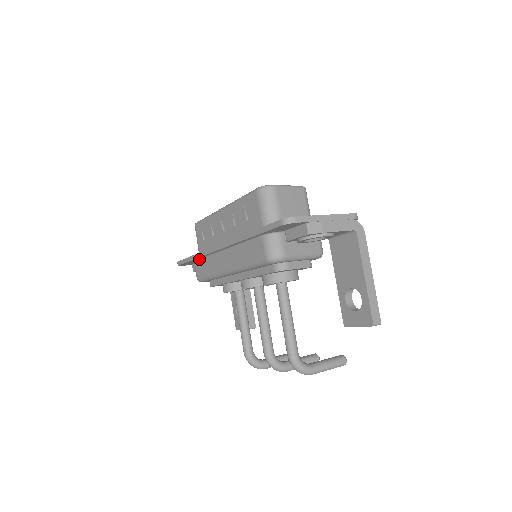
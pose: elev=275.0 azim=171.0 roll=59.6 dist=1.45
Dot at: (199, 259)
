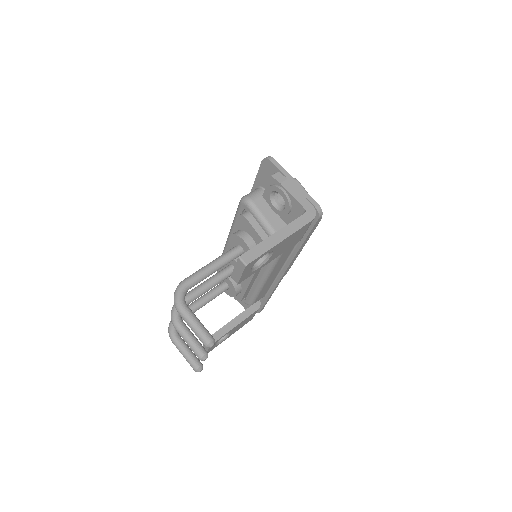
Dot at: occluded
